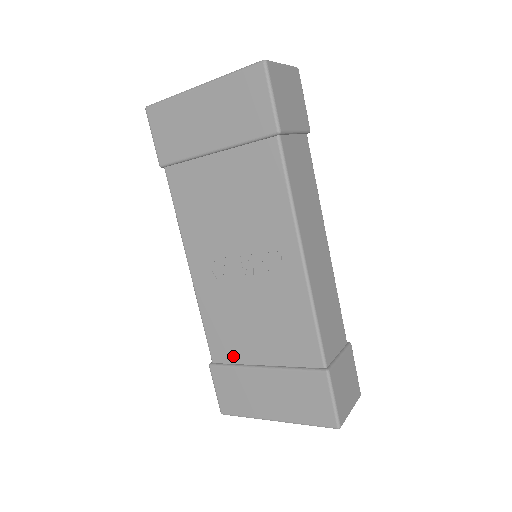
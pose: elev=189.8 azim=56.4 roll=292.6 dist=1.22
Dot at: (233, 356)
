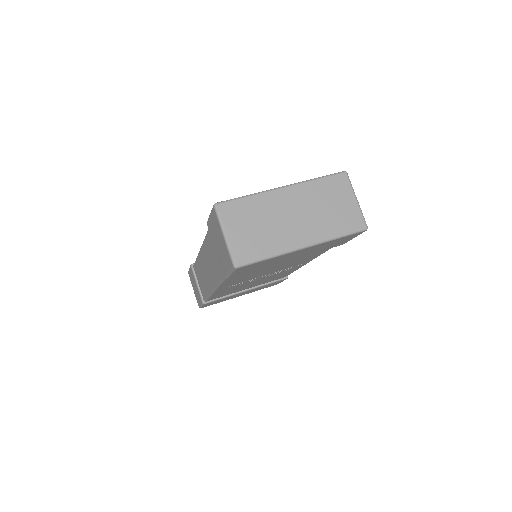
Dot at: occluded
